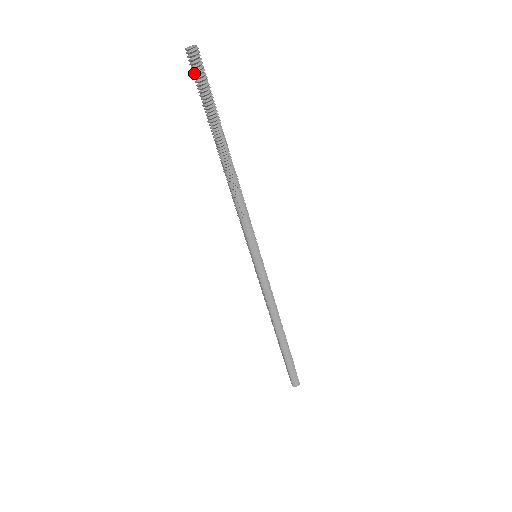
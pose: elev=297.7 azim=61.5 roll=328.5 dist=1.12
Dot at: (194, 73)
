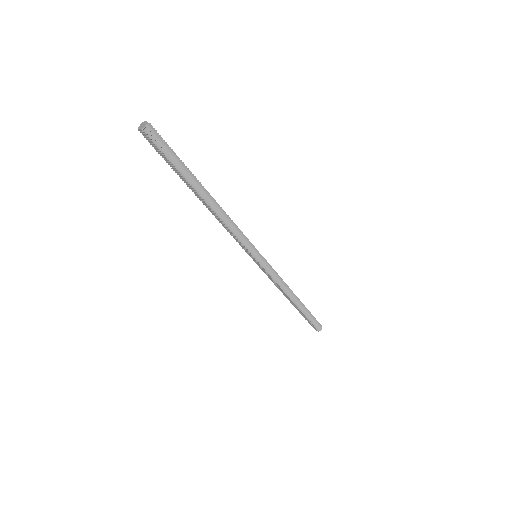
Dot at: (155, 145)
